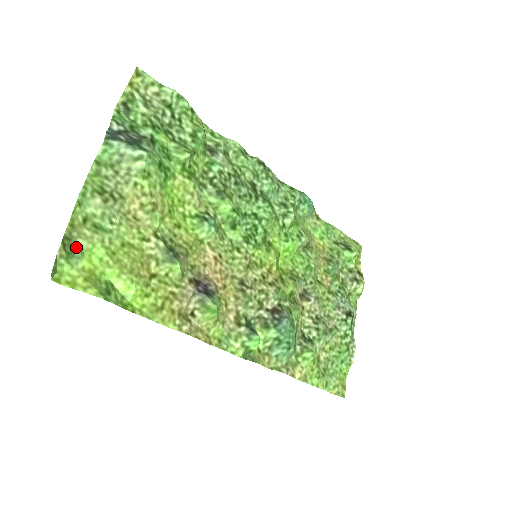
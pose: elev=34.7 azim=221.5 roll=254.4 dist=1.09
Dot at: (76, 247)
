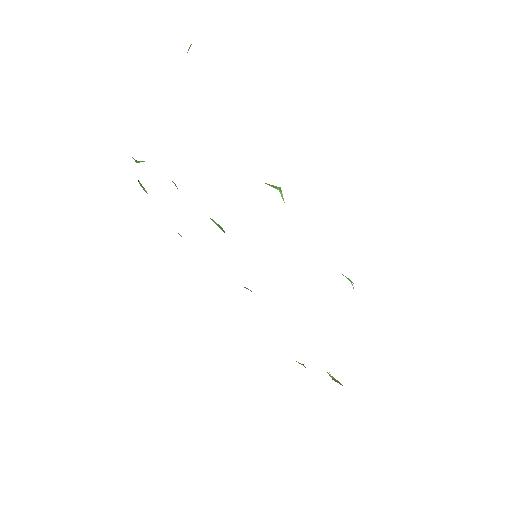
Dot at: occluded
